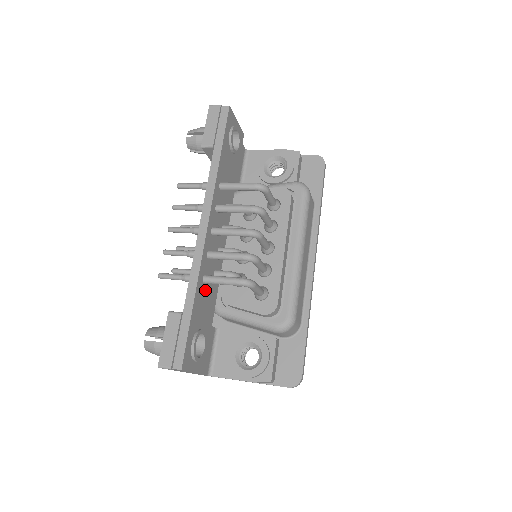
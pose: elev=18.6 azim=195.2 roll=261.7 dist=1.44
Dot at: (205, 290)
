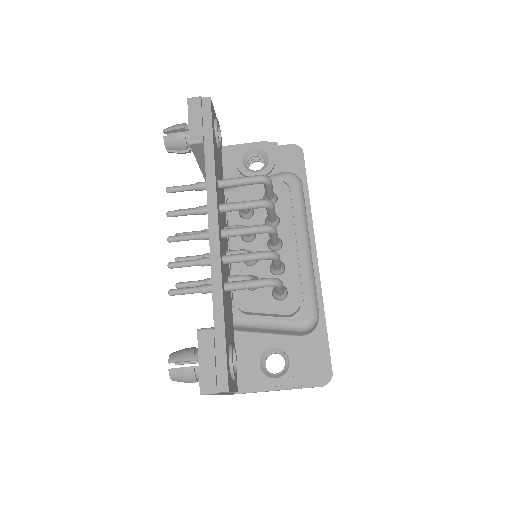
Dot at: (226, 299)
